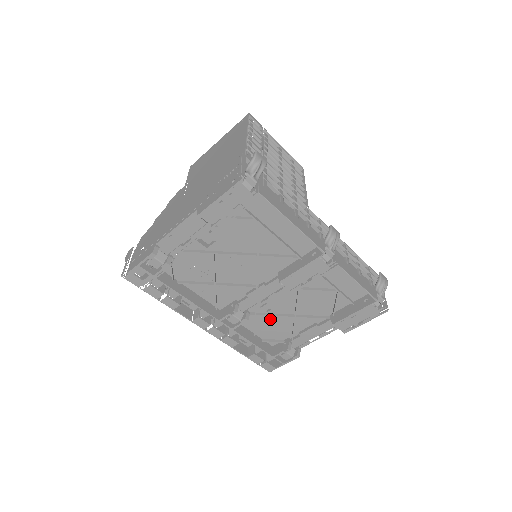
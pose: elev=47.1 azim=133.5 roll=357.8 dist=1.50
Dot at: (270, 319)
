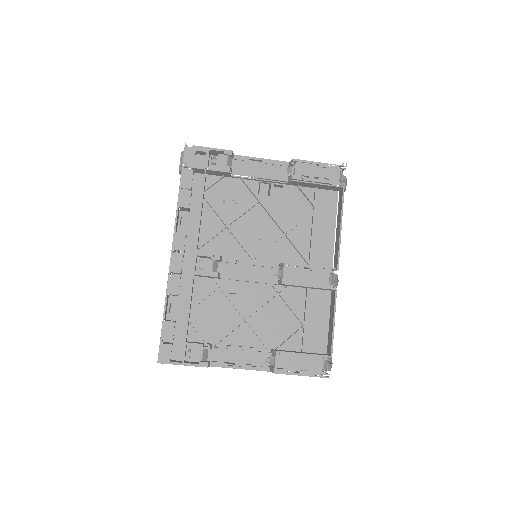
Dot at: (222, 305)
